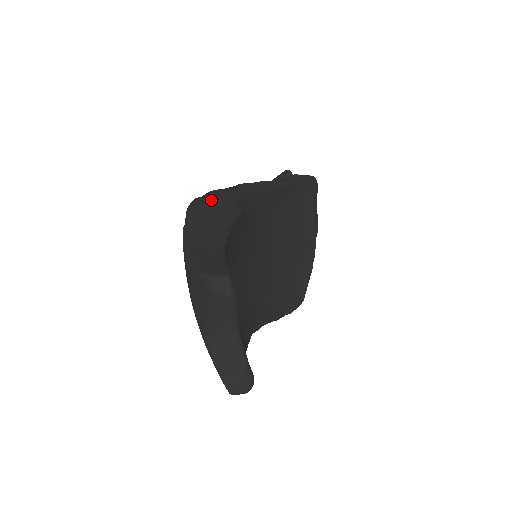
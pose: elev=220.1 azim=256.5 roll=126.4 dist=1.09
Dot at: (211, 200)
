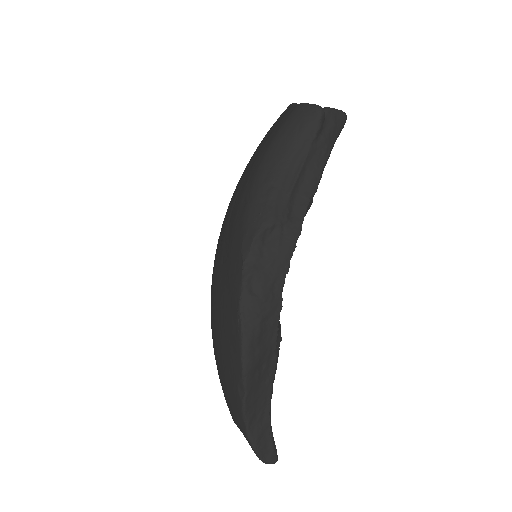
Dot at: (259, 342)
